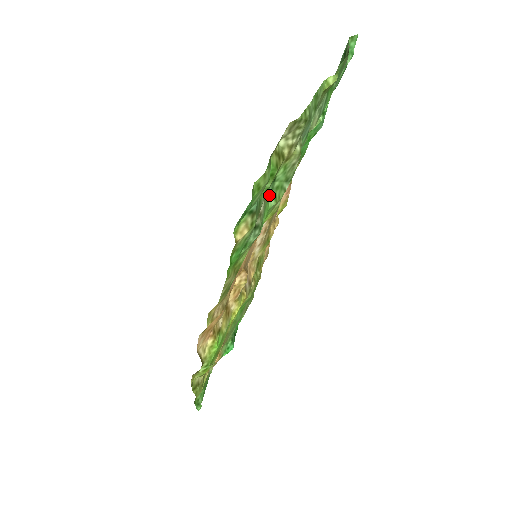
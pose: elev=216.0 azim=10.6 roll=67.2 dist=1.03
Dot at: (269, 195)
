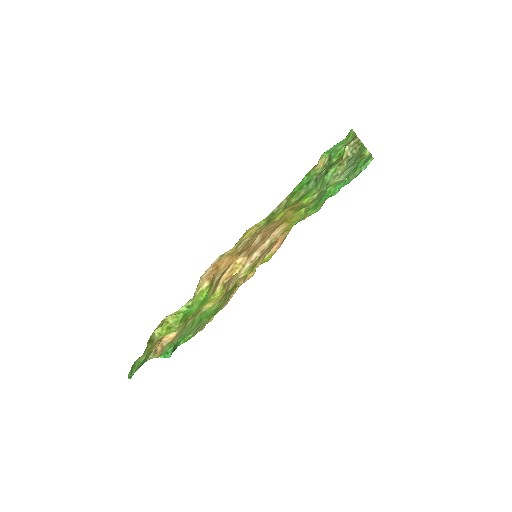
Dot at: (322, 178)
